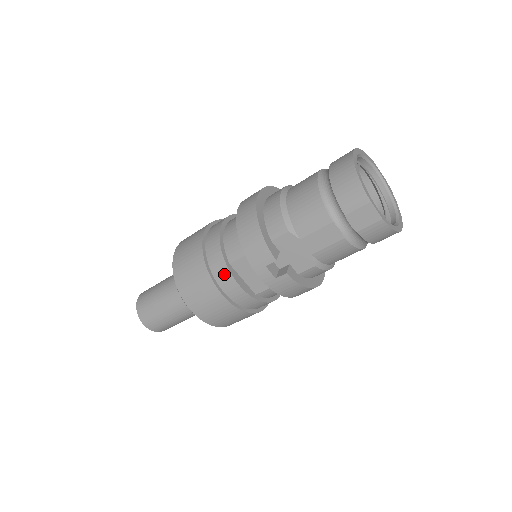
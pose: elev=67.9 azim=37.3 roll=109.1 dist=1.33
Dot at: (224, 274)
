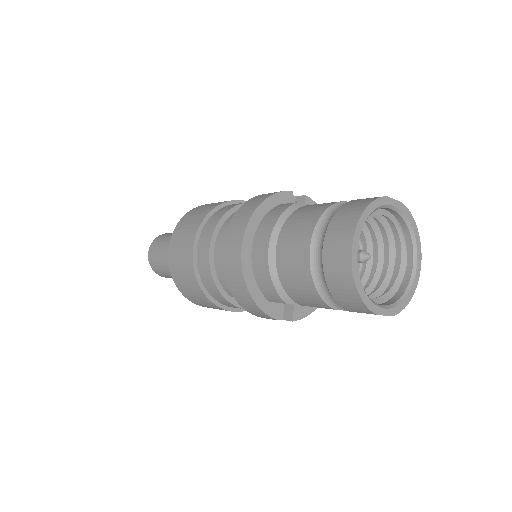
Dot at: (229, 304)
